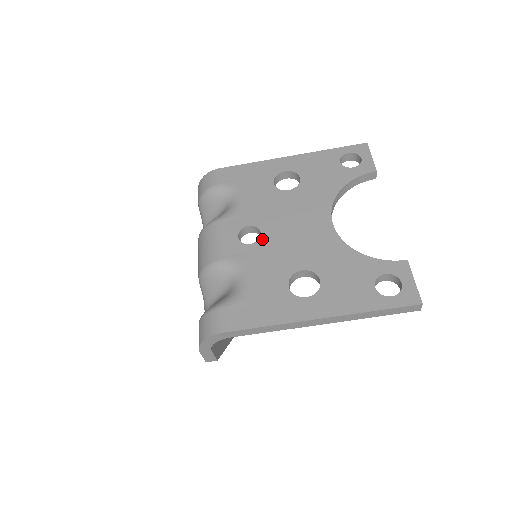
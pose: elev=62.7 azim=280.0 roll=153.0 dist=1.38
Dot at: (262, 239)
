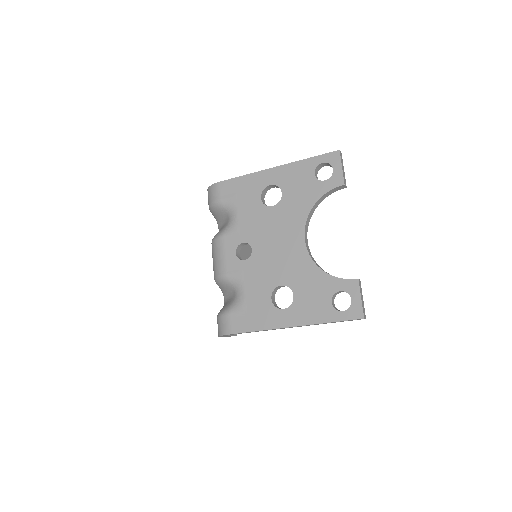
Dot at: (253, 256)
